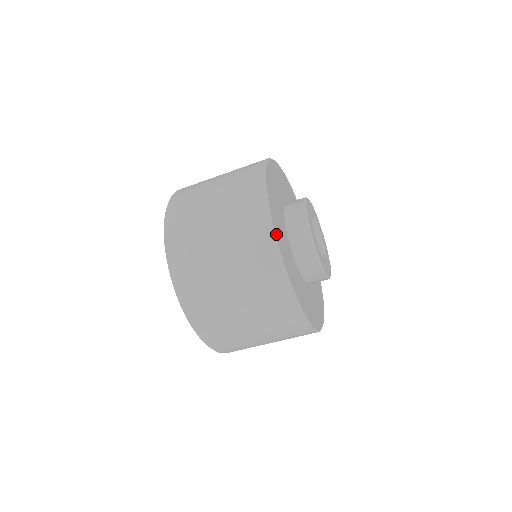
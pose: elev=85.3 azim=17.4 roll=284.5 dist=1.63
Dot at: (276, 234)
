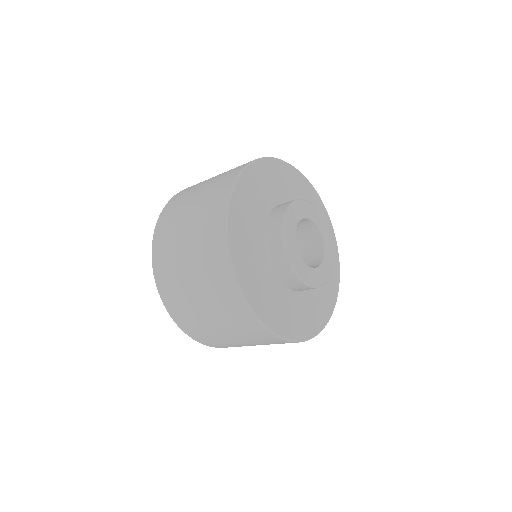
Dot at: (230, 228)
